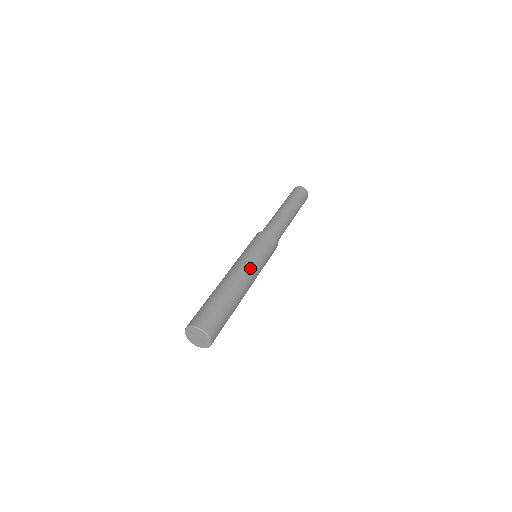
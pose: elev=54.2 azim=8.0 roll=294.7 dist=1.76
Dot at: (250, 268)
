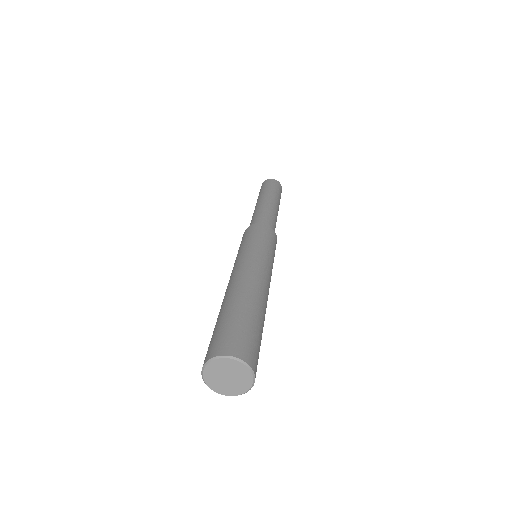
Dot at: occluded
